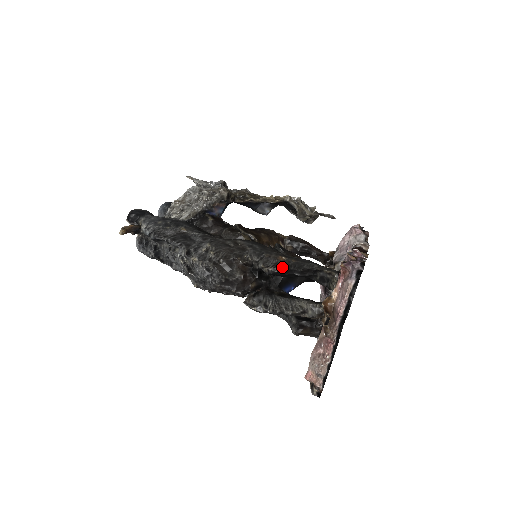
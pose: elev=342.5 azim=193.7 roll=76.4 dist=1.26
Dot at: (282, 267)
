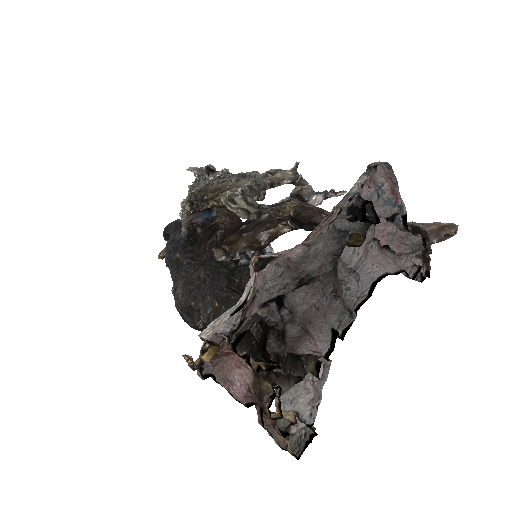
Dot at: (213, 320)
